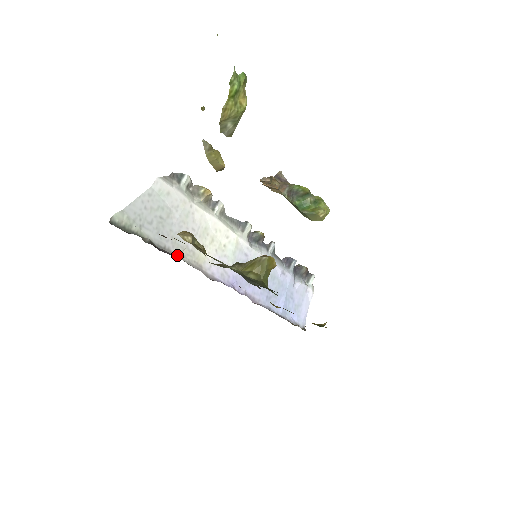
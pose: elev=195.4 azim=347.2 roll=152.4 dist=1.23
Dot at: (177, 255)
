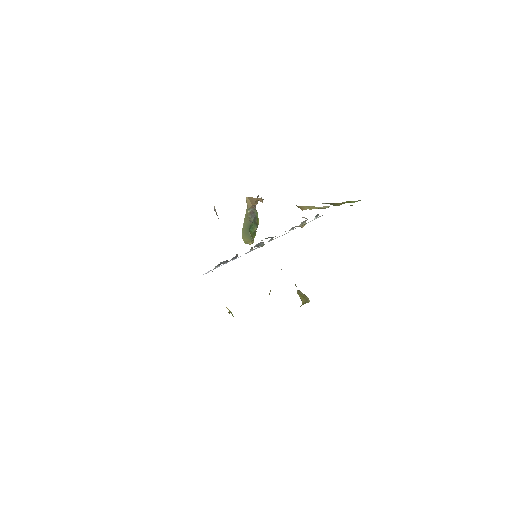
Dot at: occluded
